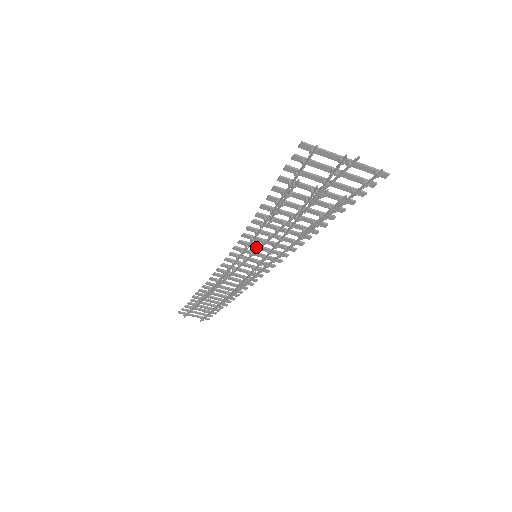
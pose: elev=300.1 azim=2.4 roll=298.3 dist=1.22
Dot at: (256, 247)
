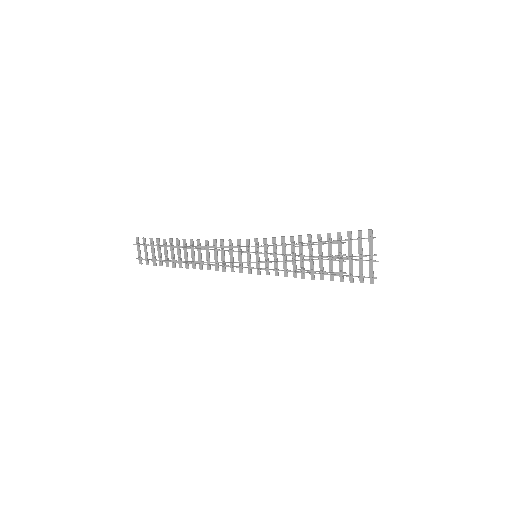
Dot at: (267, 251)
